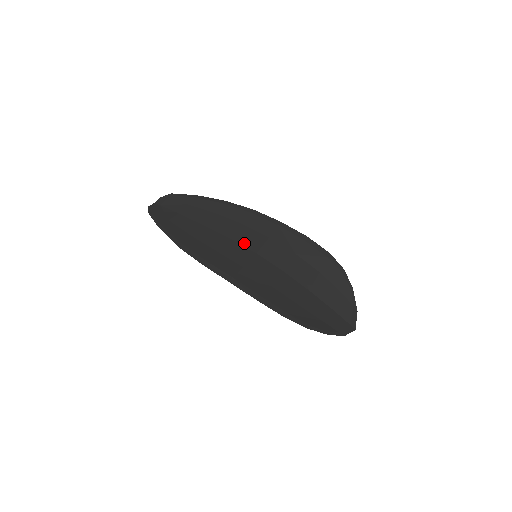
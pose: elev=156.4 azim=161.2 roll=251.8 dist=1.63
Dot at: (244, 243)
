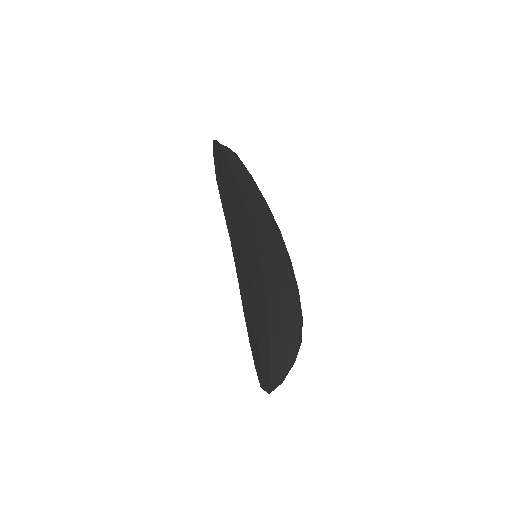
Dot at: (257, 238)
